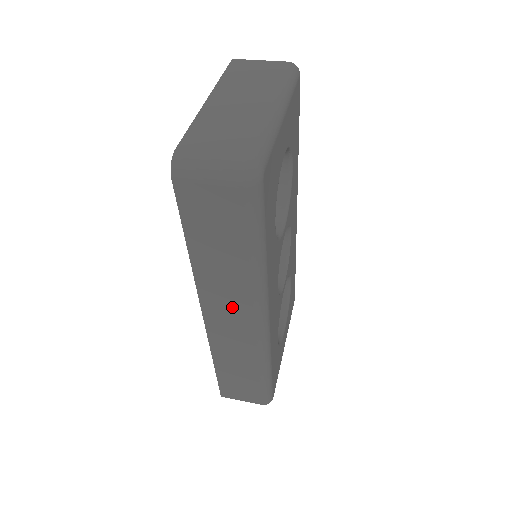
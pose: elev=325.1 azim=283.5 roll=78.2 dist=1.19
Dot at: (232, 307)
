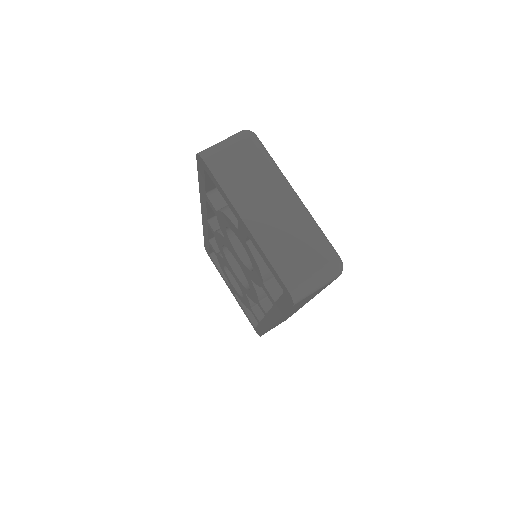
Dot at: occluded
